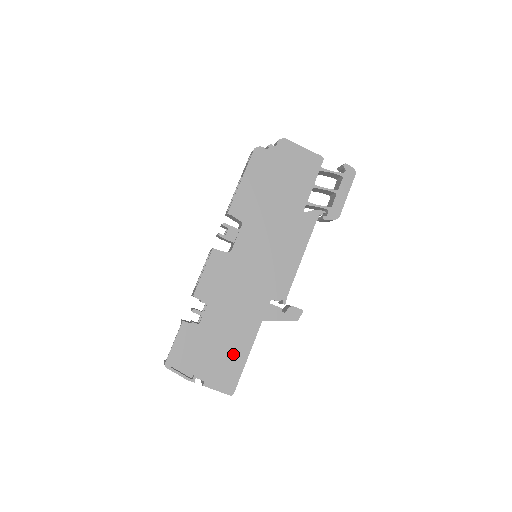
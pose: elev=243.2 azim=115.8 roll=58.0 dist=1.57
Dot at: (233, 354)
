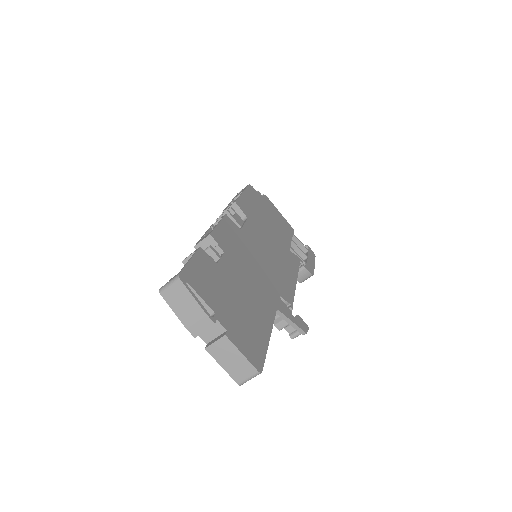
Dot at: (255, 322)
